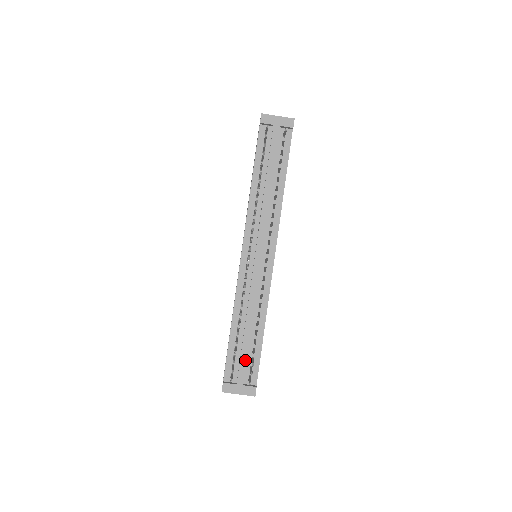
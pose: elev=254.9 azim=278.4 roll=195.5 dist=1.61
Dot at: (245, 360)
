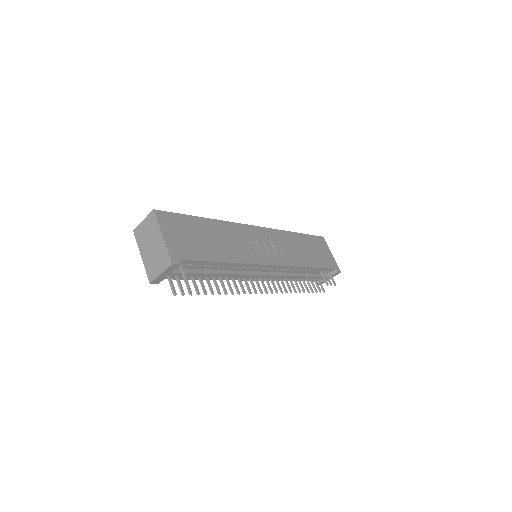
Dot at: (318, 278)
